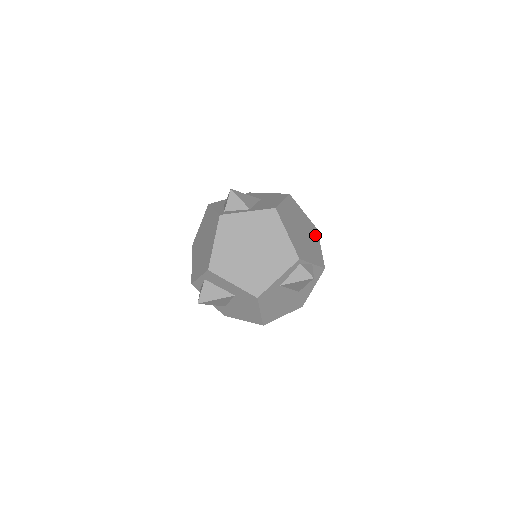
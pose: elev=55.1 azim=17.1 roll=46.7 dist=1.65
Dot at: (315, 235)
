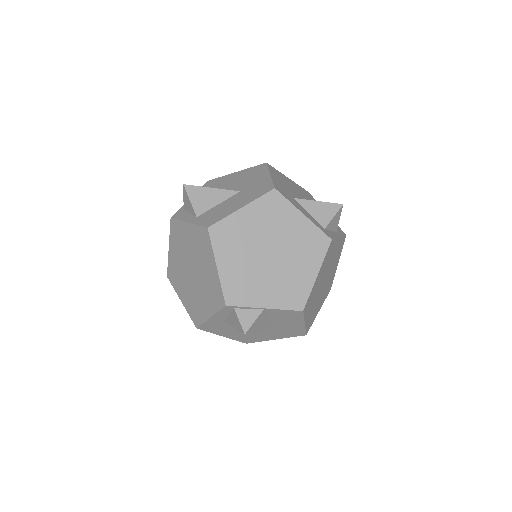
Dot at: (314, 253)
